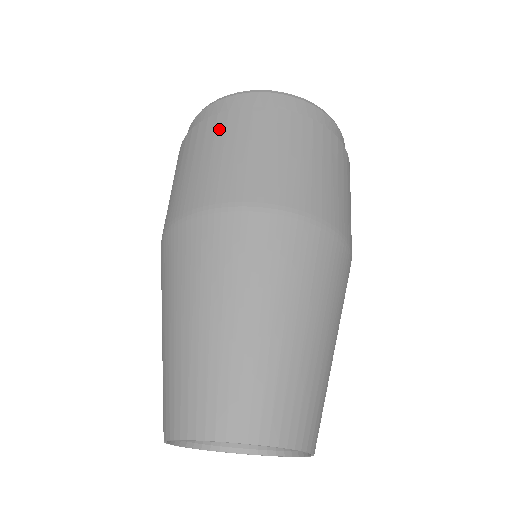
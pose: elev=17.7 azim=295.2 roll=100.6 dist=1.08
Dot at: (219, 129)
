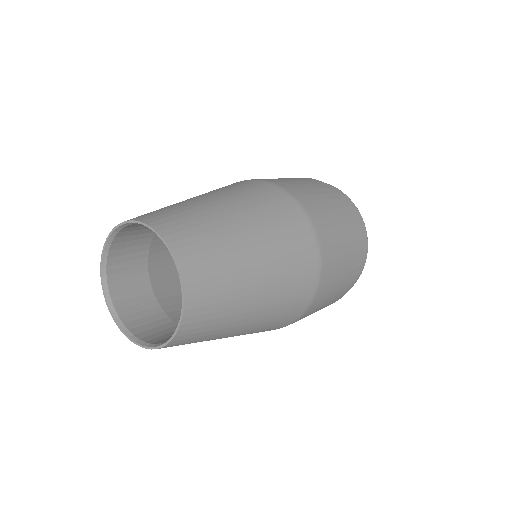
Dot at: occluded
